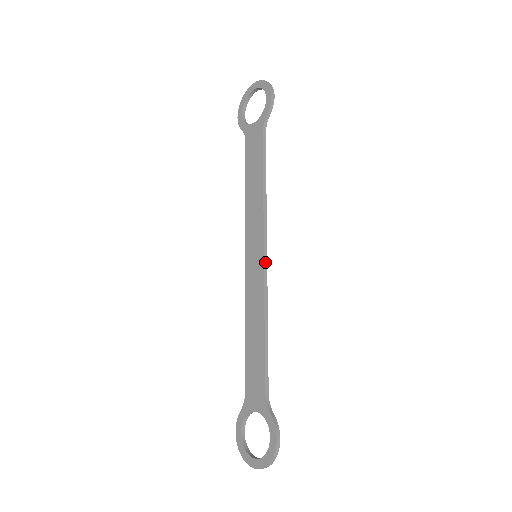
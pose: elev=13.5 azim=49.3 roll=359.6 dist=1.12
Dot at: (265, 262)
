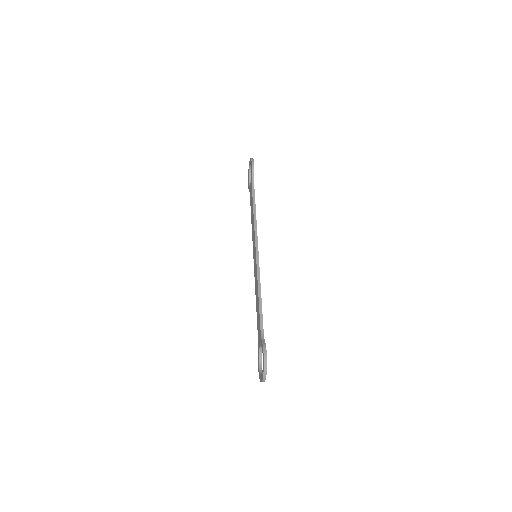
Dot at: (257, 256)
